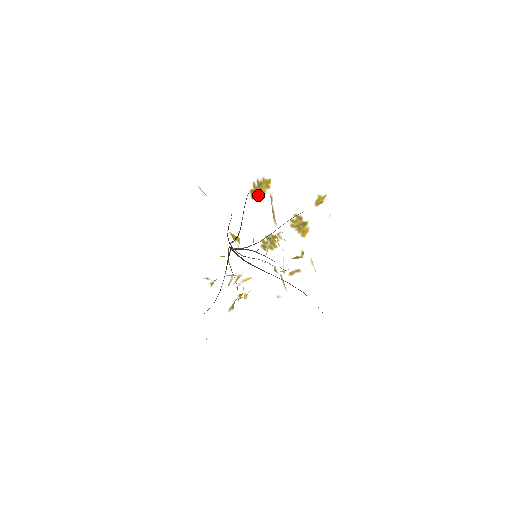
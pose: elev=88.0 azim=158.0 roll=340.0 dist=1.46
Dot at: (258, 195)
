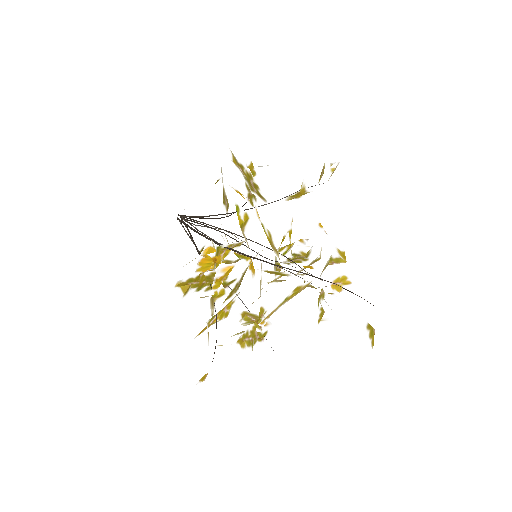
Dot at: (253, 194)
